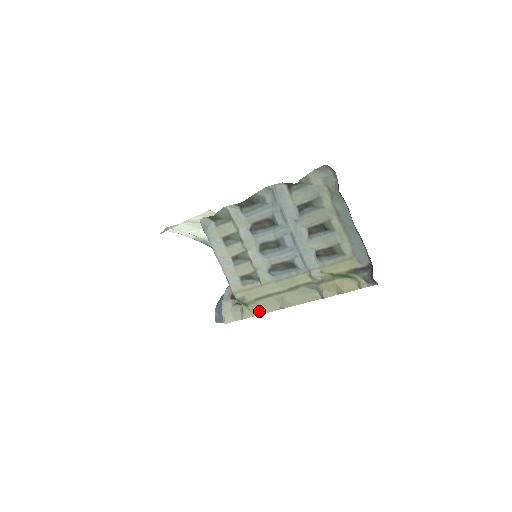
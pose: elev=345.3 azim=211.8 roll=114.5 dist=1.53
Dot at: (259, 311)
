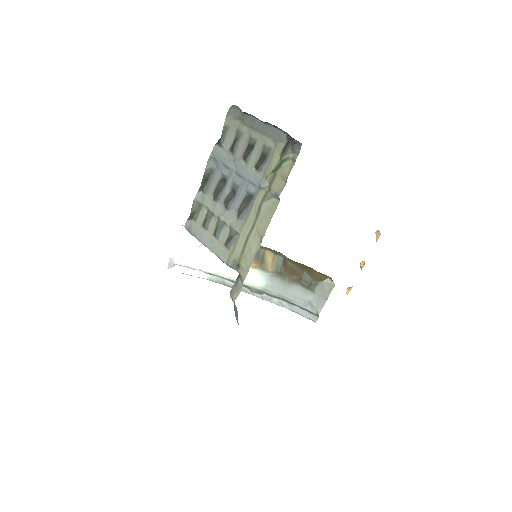
Dot at: (249, 262)
